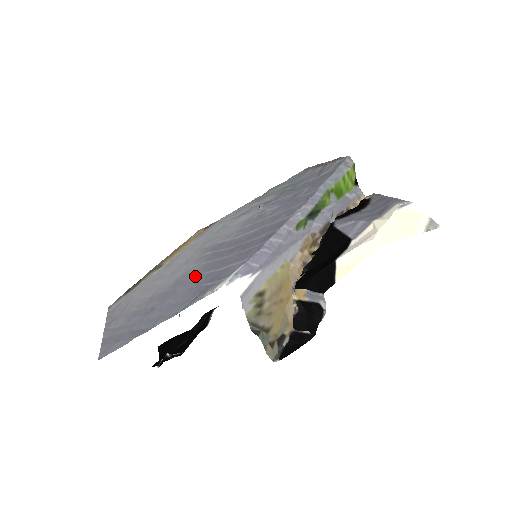
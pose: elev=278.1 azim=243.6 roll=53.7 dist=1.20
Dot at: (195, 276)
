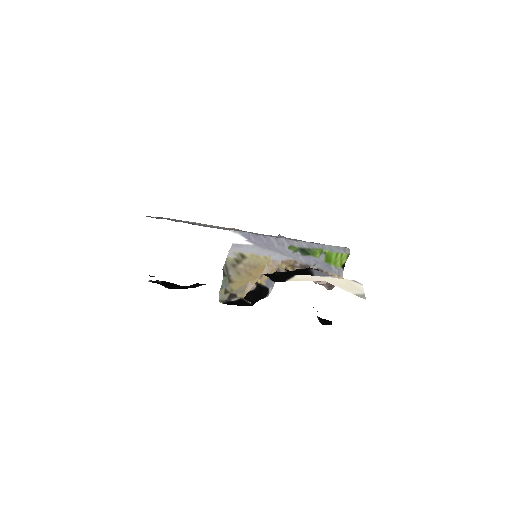
Dot at: occluded
